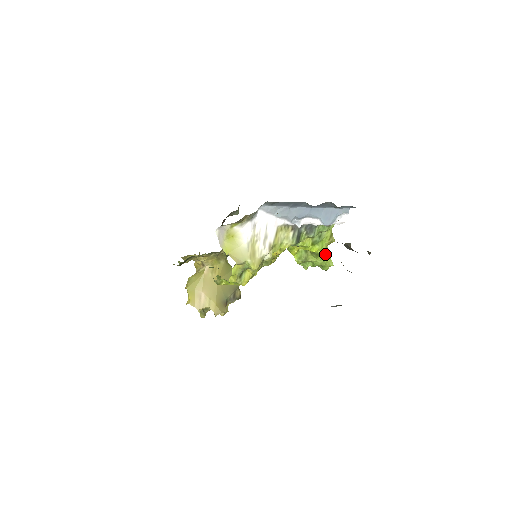
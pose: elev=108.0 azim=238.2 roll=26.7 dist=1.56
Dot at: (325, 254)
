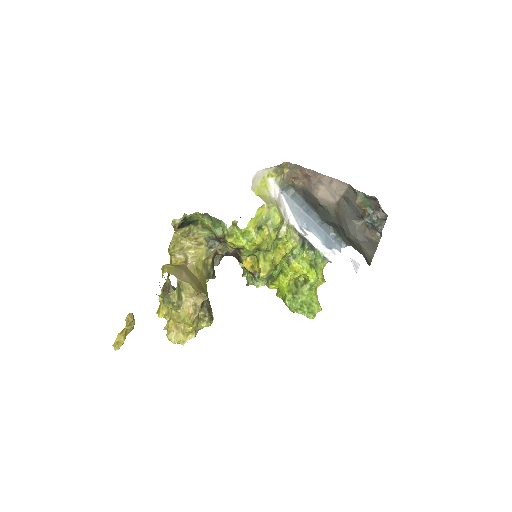
Dot at: (315, 294)
